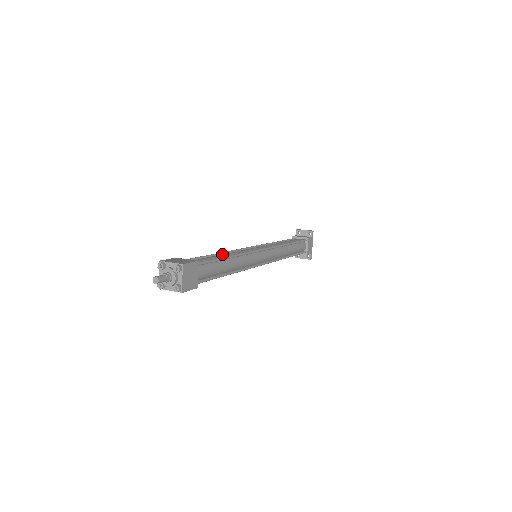
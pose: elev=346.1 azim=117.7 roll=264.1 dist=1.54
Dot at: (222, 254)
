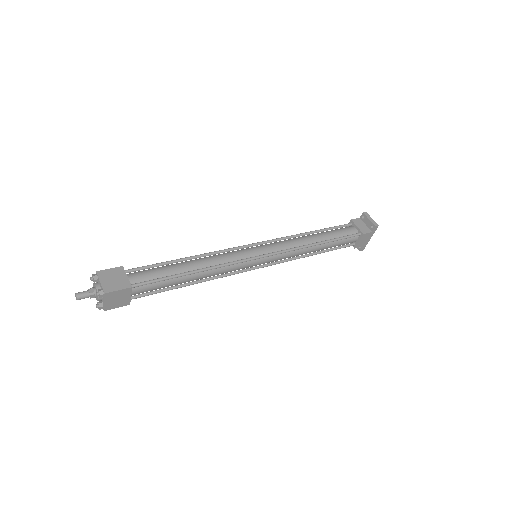
Dot at: (192, 262)
